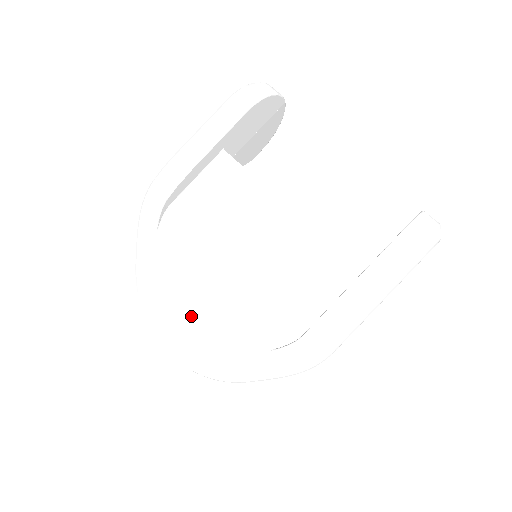
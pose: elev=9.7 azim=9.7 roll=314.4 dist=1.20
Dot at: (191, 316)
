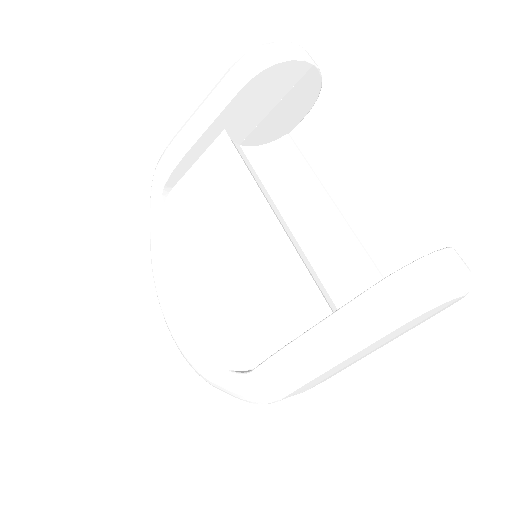
Dot at: (180, 308)
